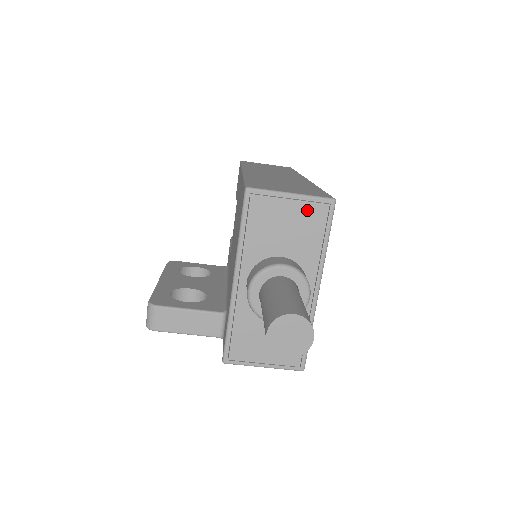
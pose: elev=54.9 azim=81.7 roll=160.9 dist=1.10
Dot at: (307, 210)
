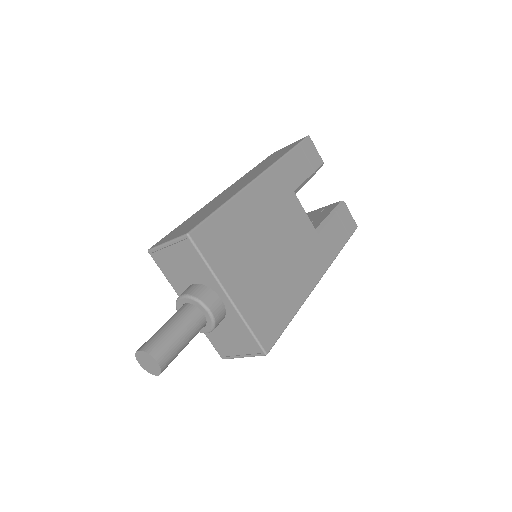
Dot at: (180, 249)
